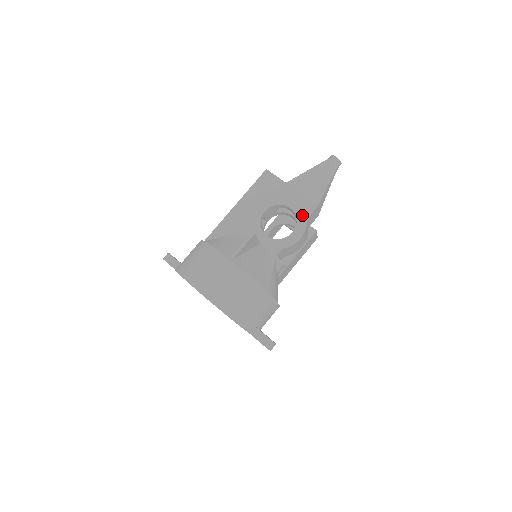
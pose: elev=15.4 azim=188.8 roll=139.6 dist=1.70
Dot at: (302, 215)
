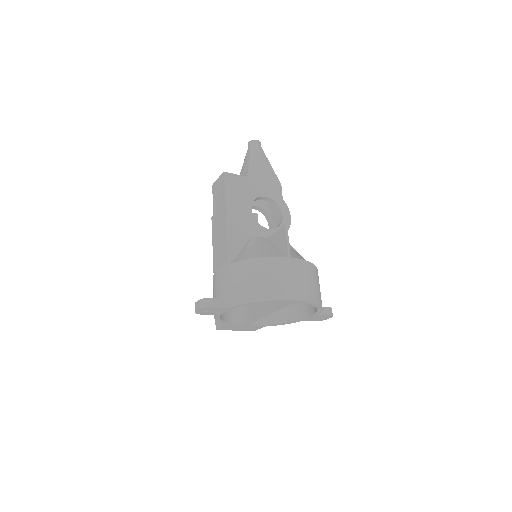
Dot at: (278, 198)
